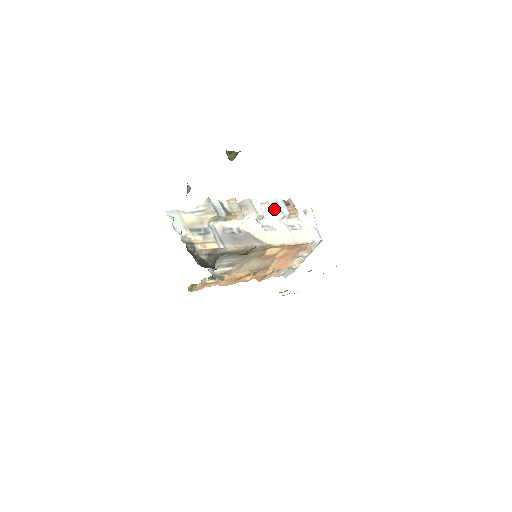
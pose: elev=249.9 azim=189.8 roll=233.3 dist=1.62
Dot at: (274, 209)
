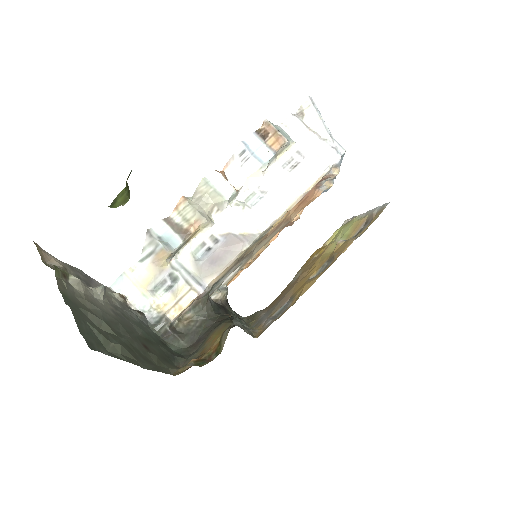
Dot at: (247, 163)
